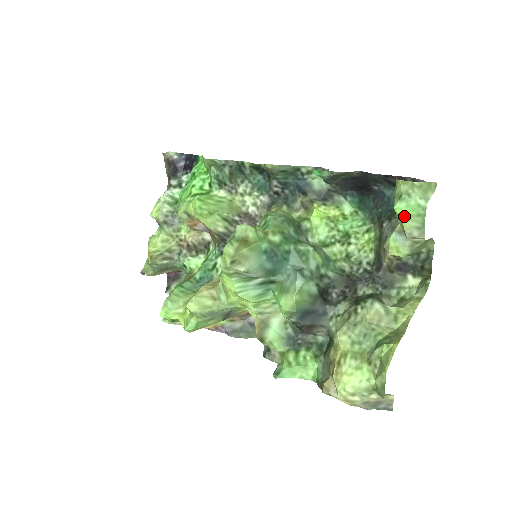
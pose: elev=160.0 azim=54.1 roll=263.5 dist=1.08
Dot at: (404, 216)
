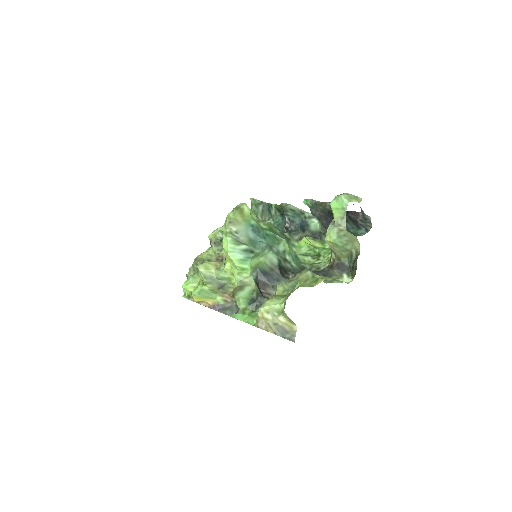
Dot at: (335, 209)
